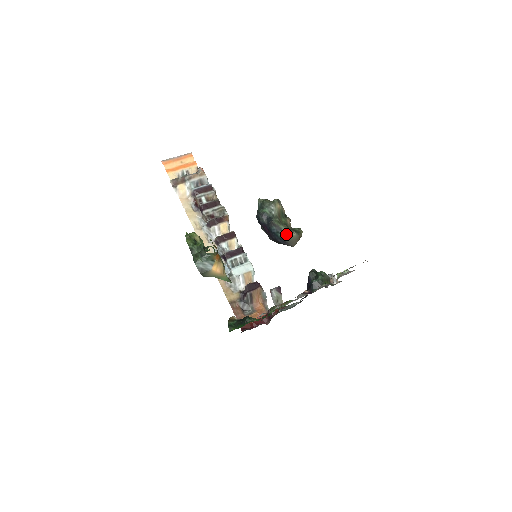
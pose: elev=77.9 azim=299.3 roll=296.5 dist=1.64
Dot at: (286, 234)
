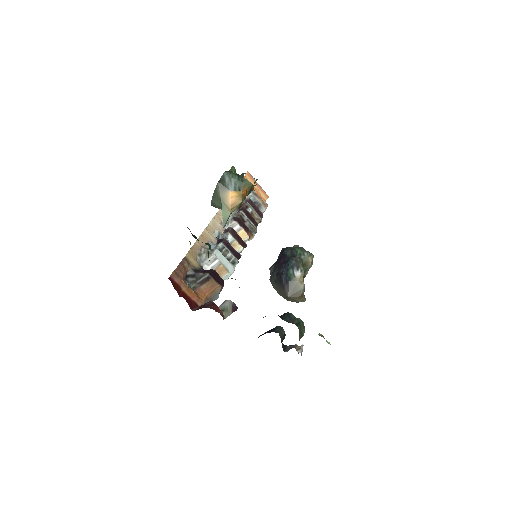
Dot at: (297, 276)
